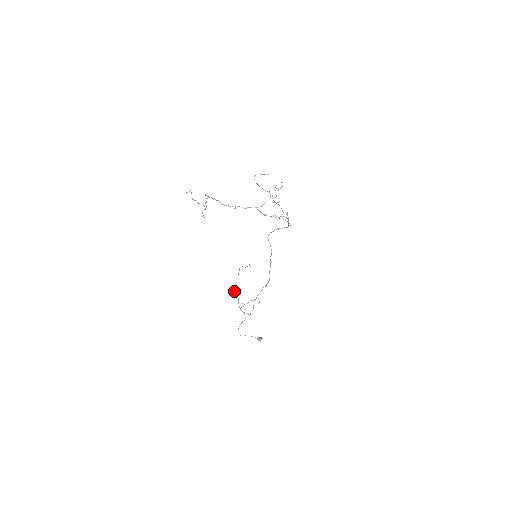
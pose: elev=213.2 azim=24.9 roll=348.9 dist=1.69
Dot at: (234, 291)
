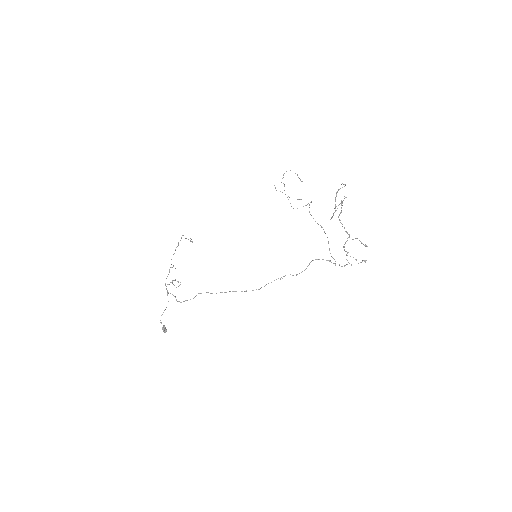
Dot at: occluded
